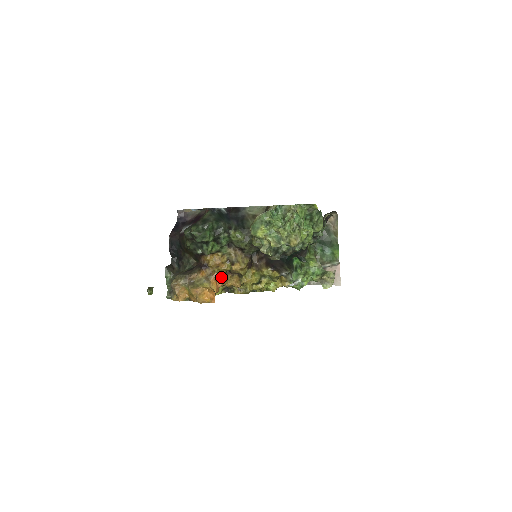
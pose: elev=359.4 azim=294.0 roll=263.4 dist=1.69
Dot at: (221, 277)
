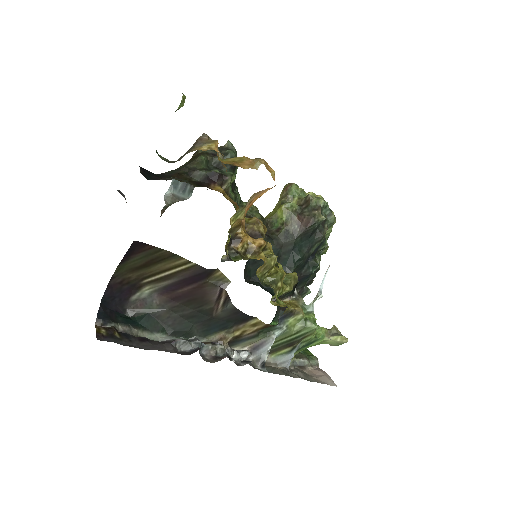
Dot at: occluded
